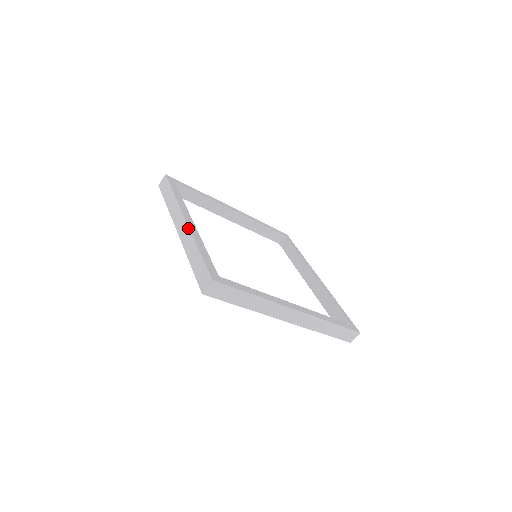
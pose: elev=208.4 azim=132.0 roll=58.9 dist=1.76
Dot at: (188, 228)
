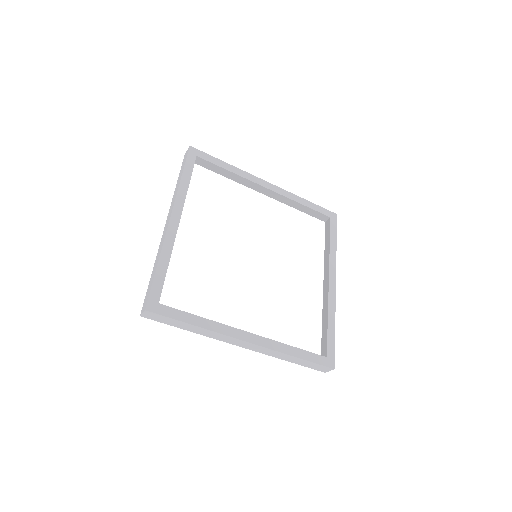
Dot at: (165, 232)
